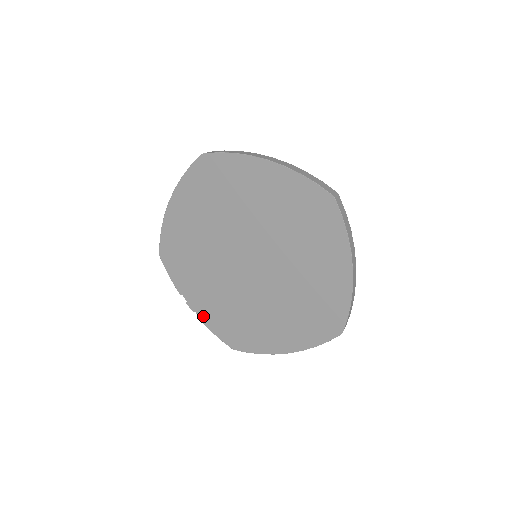
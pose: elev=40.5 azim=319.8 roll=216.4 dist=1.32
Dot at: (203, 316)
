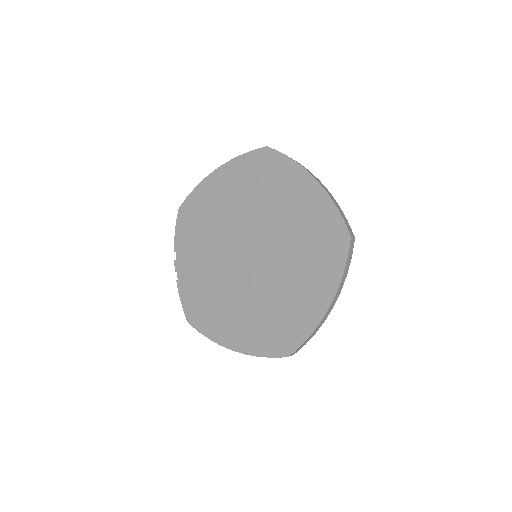
Dot at: (181, 279)
